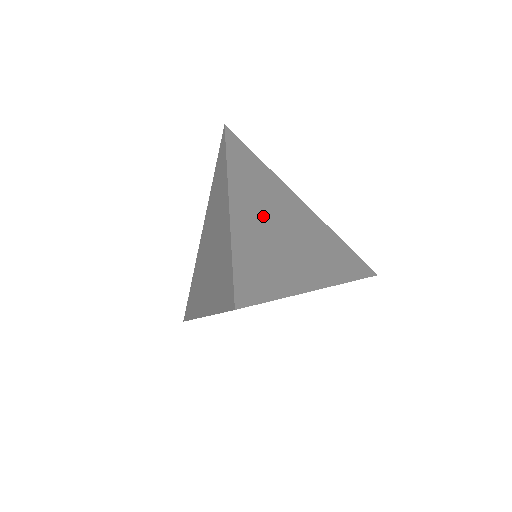
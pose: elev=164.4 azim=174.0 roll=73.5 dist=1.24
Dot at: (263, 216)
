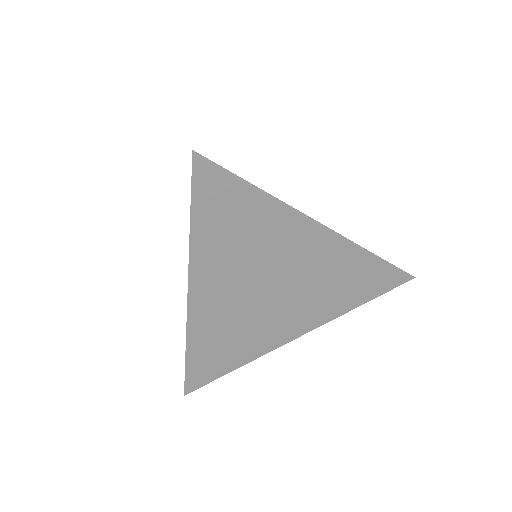
Dot at: occluded
